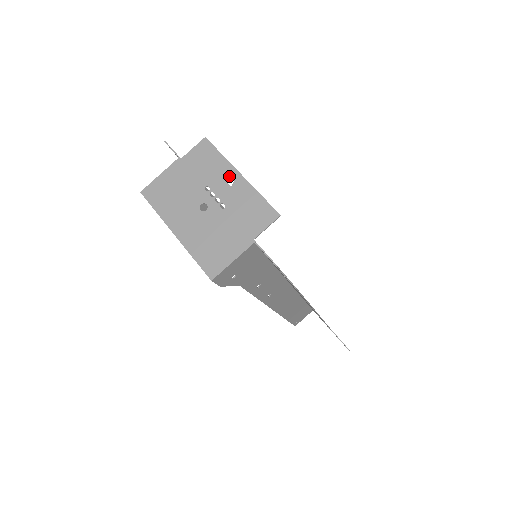
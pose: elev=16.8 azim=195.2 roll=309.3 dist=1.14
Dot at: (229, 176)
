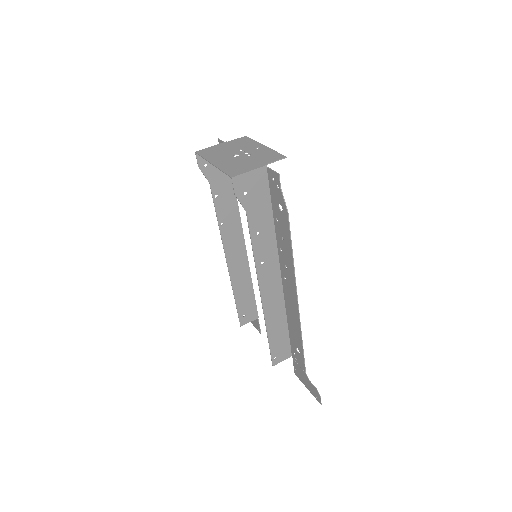
Dot at: (257, 146)
